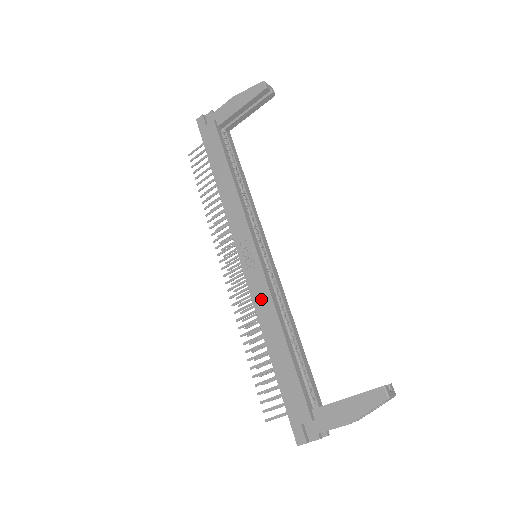
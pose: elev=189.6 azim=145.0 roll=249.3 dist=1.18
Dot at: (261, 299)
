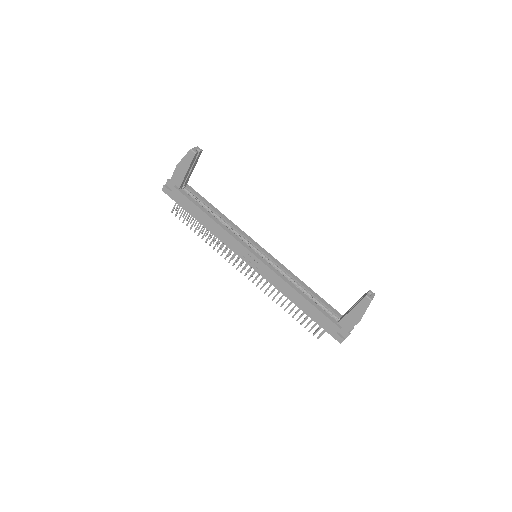
Dot at: (275, 281)
